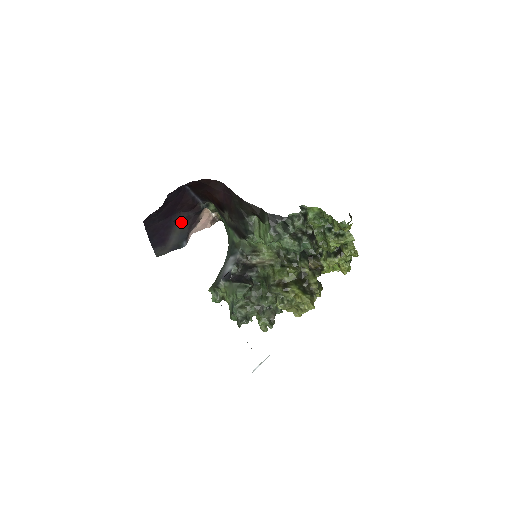
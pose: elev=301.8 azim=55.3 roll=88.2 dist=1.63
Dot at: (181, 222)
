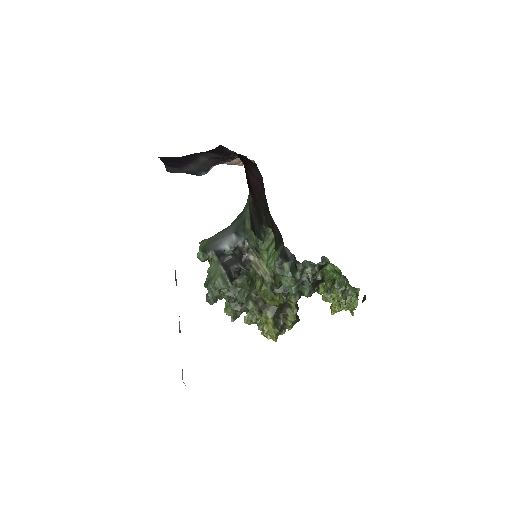
Dot at: (207, 158)
